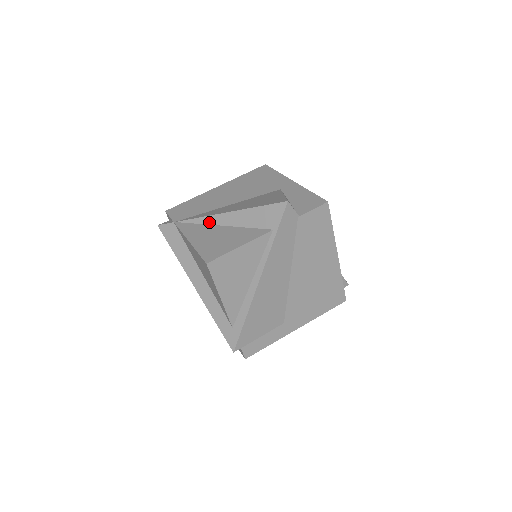
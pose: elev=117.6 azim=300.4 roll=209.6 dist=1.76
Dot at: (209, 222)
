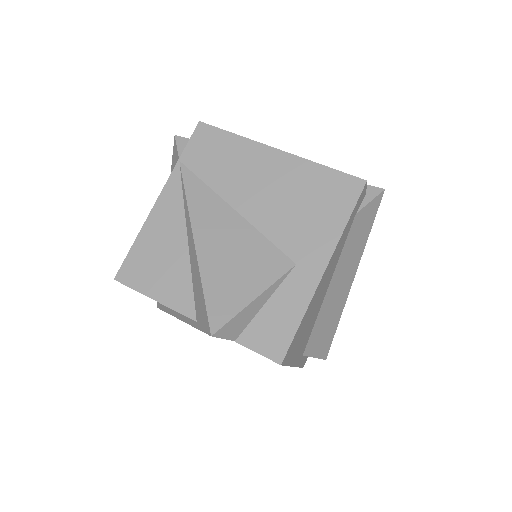
Dot at: (186, 216)
